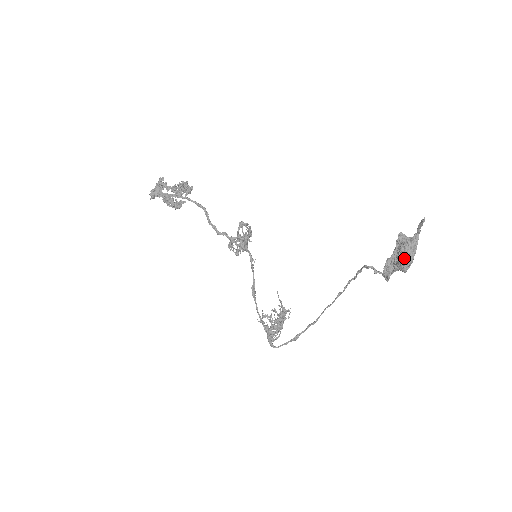
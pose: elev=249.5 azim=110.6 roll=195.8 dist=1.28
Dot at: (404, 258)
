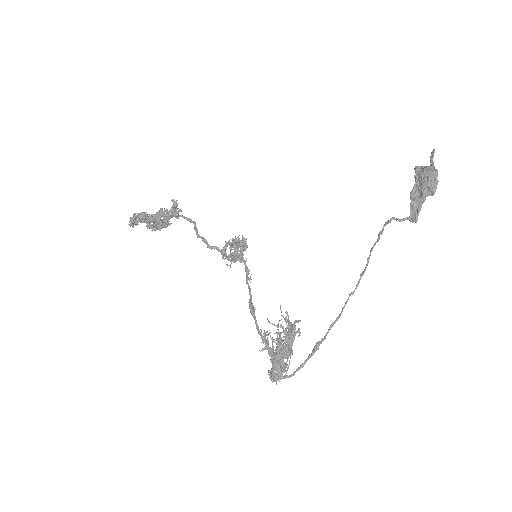
Dot at: (429, 176)
